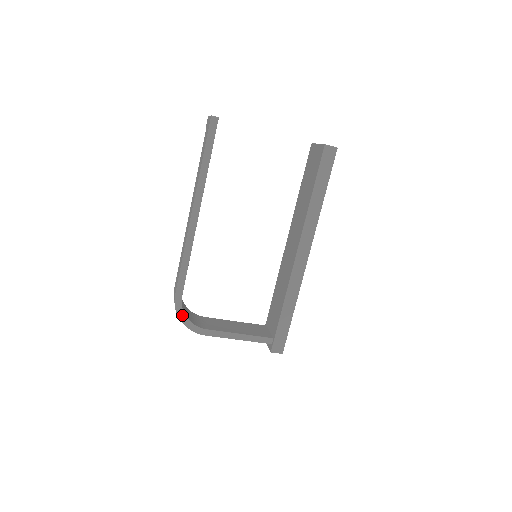
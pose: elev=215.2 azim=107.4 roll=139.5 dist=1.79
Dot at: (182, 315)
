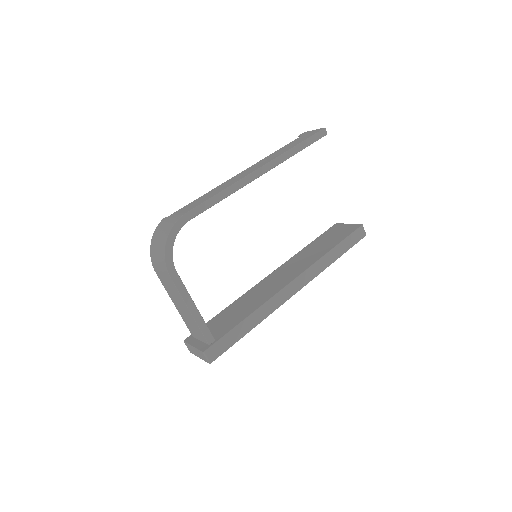
Dot at: (173, 236)
